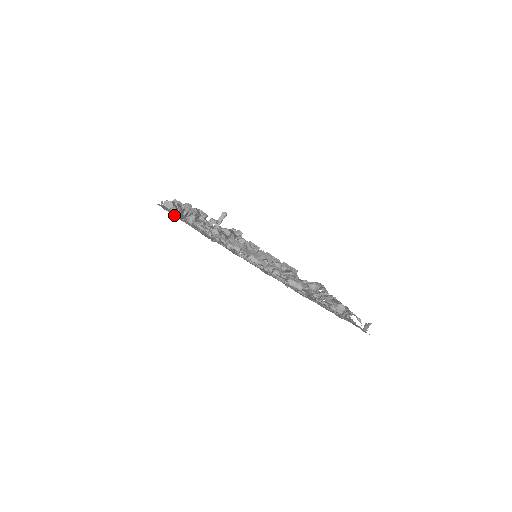
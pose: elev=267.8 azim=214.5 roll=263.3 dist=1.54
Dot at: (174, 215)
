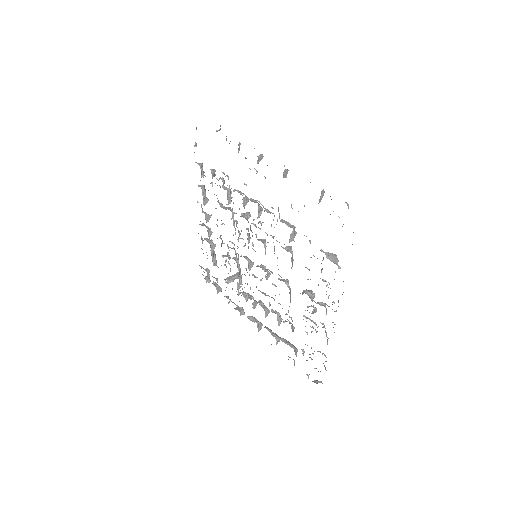
Dot at: occluded
